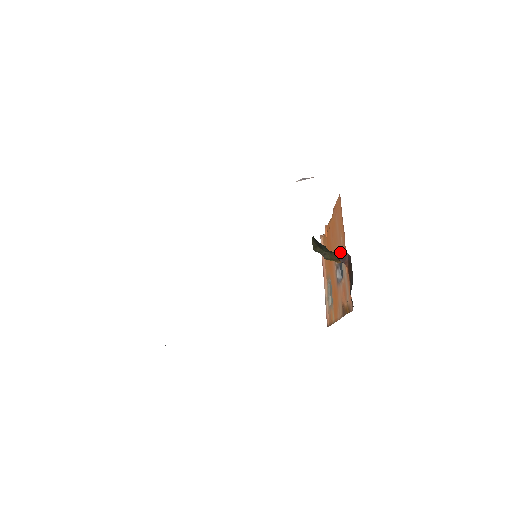
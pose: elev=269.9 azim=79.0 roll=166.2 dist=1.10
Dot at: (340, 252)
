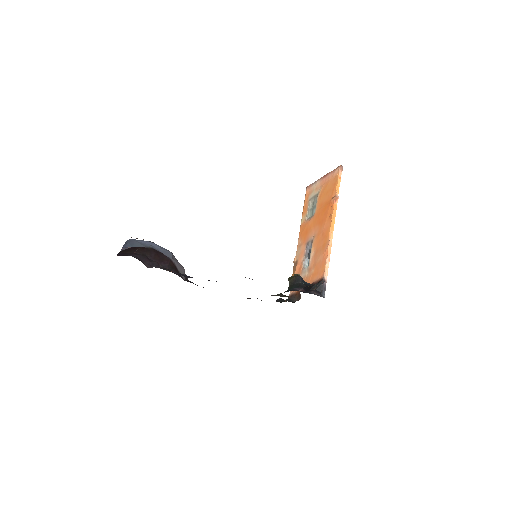
Dot at: occluded
